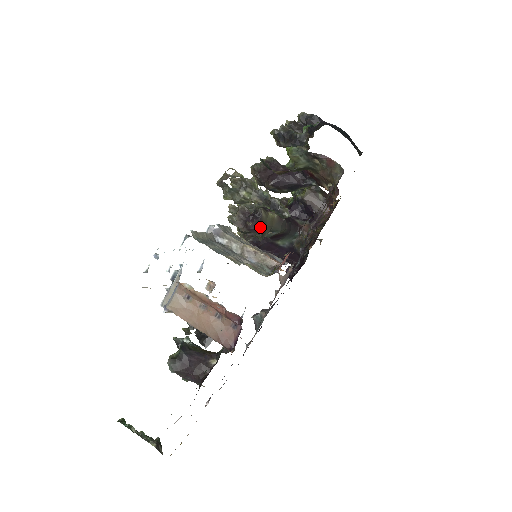
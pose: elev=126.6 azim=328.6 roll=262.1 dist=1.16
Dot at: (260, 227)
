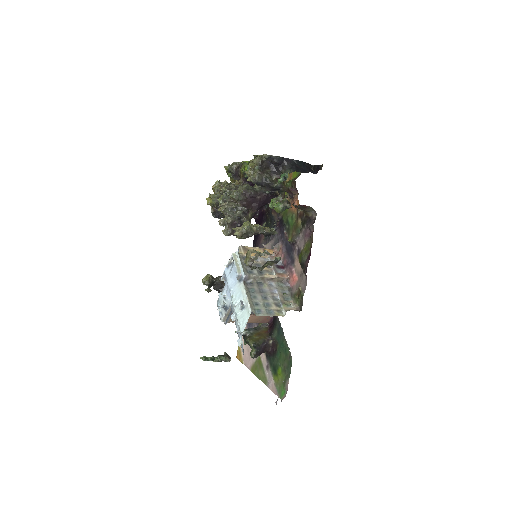
Dot at: occluded
